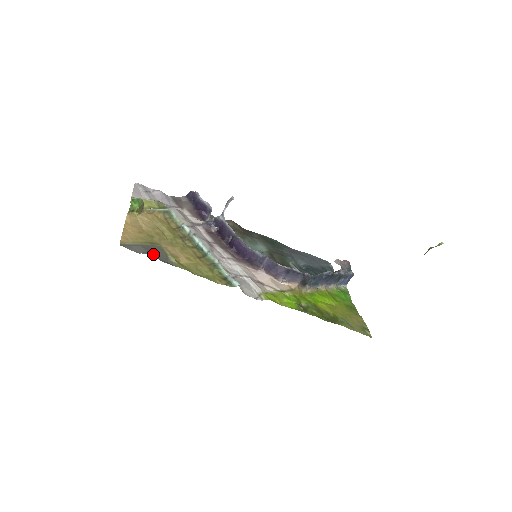
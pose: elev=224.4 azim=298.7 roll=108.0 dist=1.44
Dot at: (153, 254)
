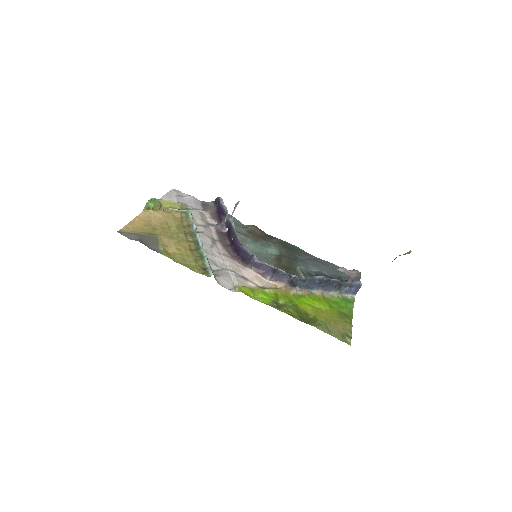
Dot at: (144, 242)
